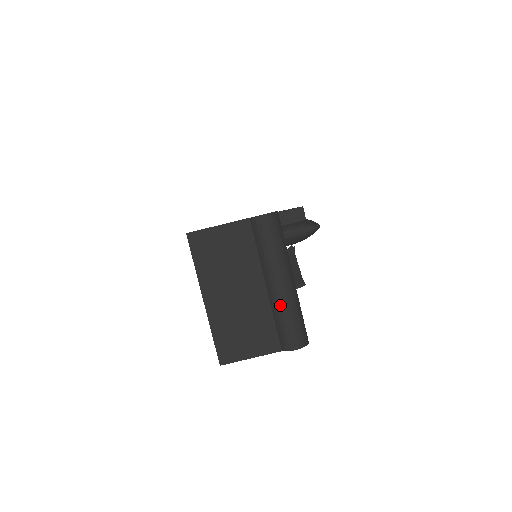
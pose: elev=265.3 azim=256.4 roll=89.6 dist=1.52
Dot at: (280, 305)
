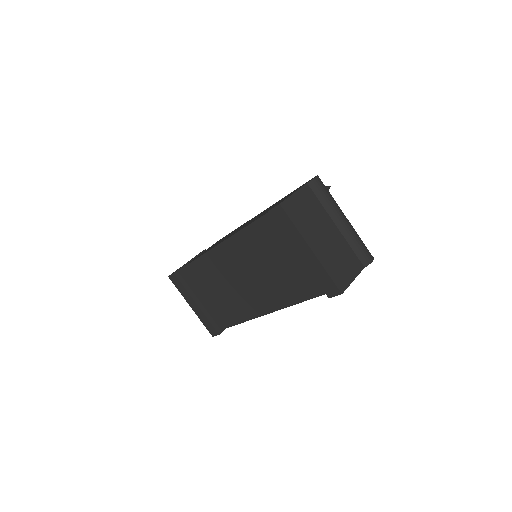
Dot at: (352, 234)
